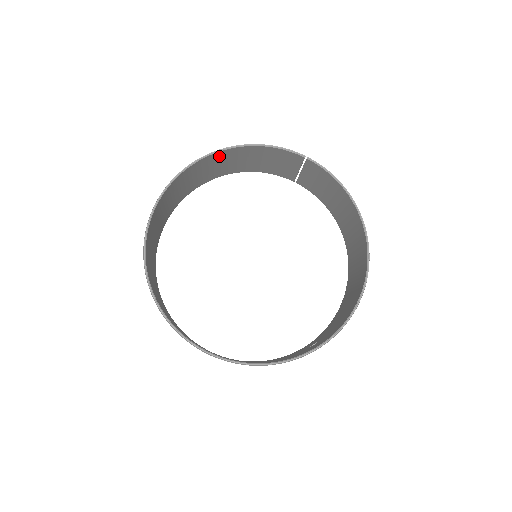
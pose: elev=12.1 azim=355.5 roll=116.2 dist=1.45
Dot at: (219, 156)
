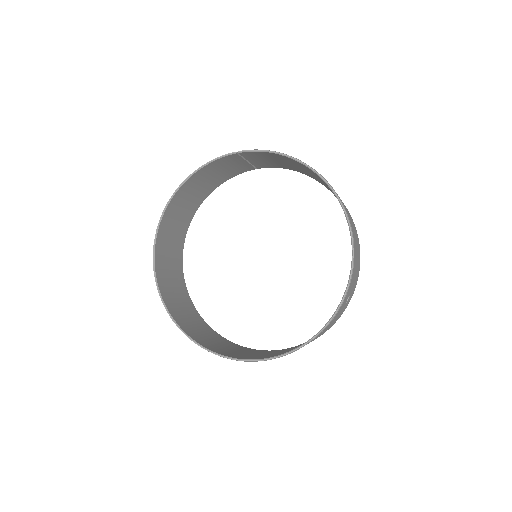
Dot at: (177, 200)
